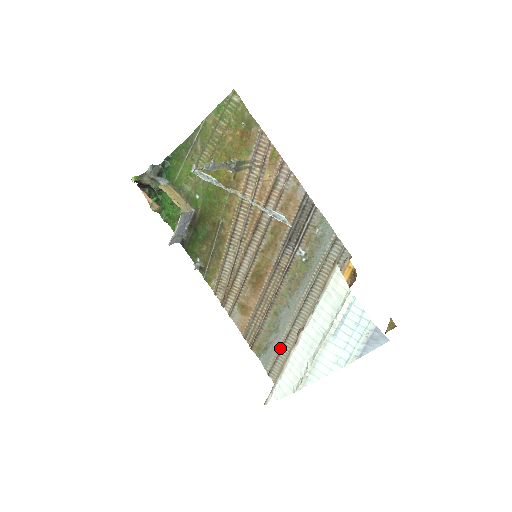
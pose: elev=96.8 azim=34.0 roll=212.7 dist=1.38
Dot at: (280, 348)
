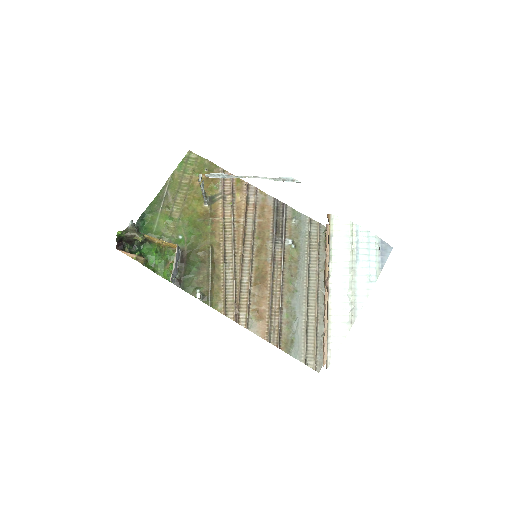
Dot at: (305, 331)
